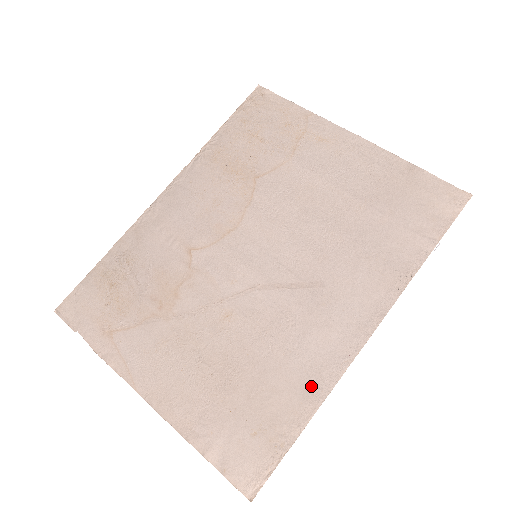
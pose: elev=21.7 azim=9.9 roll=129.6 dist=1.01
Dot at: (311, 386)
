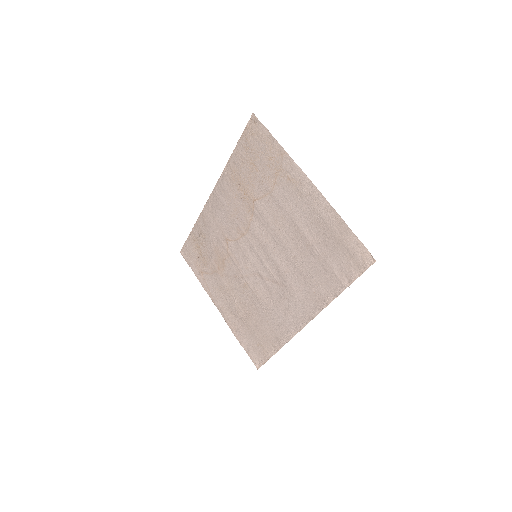
Dot at: (279, 336)
